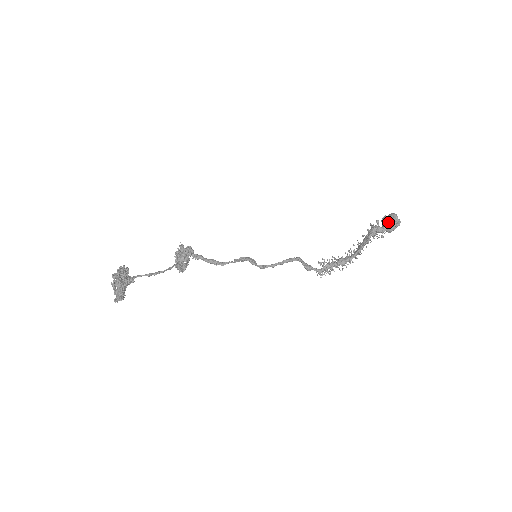
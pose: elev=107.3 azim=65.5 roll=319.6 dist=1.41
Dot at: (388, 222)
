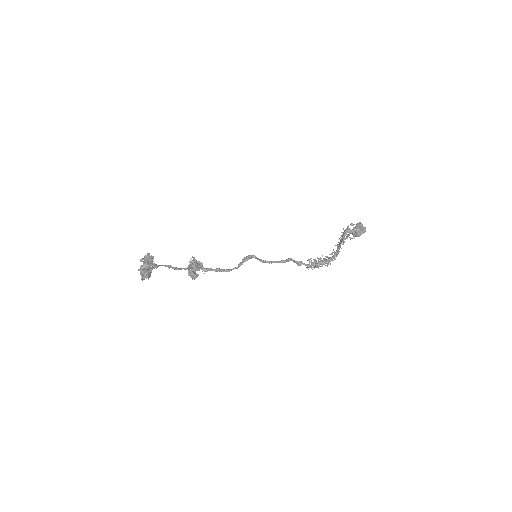
Dot at: occluded
